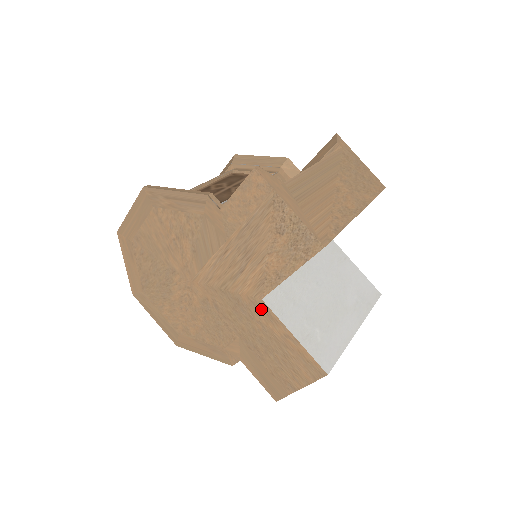
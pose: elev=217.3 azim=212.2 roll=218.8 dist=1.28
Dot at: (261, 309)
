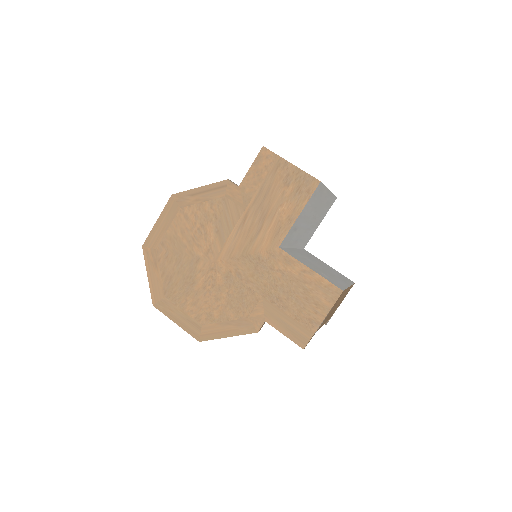
Dot at: (279, 257)
